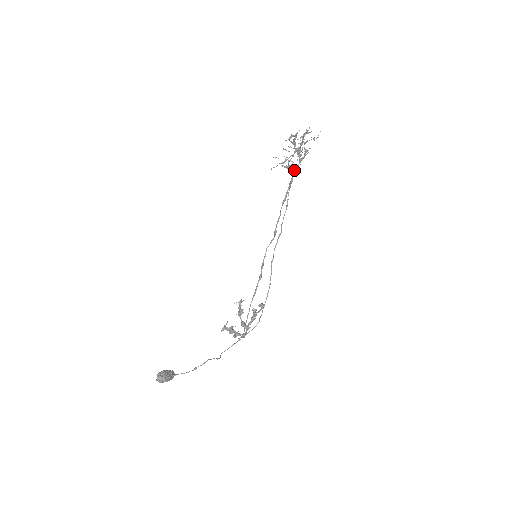
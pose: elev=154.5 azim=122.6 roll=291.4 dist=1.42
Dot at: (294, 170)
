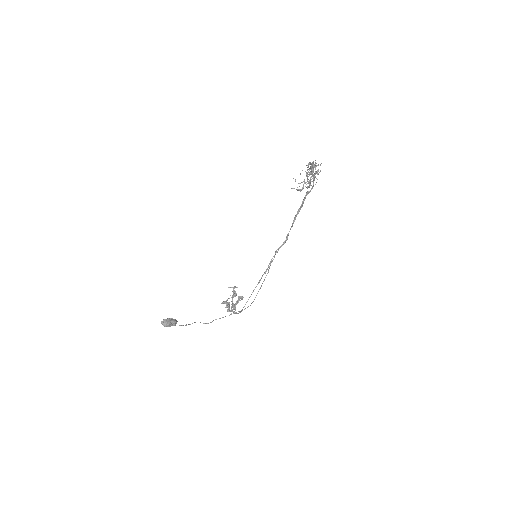
Dot at: (306, 192)
